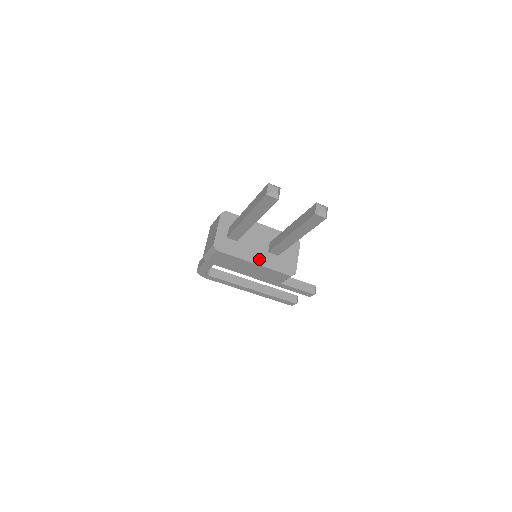
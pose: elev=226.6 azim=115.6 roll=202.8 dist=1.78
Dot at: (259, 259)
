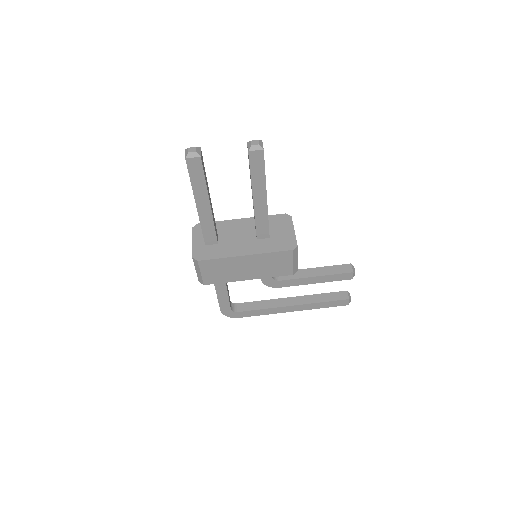
Dot at: (248, 249)
